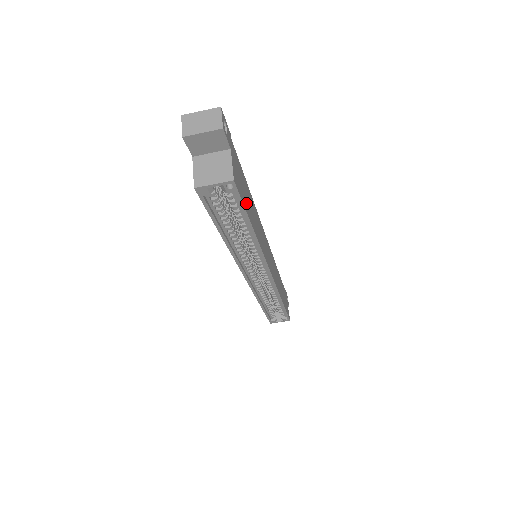
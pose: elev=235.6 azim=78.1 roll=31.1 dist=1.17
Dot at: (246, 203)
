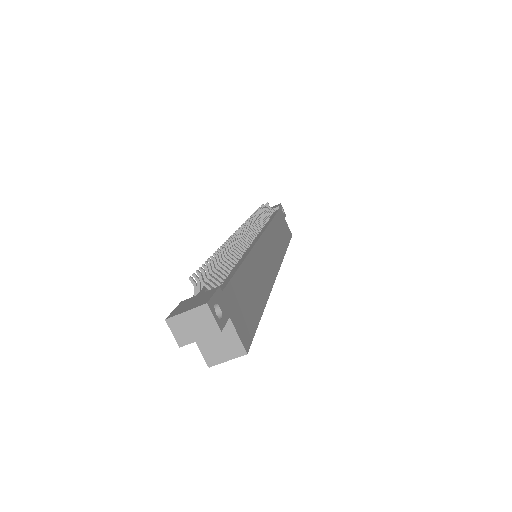
Dot at: (253, 311)
